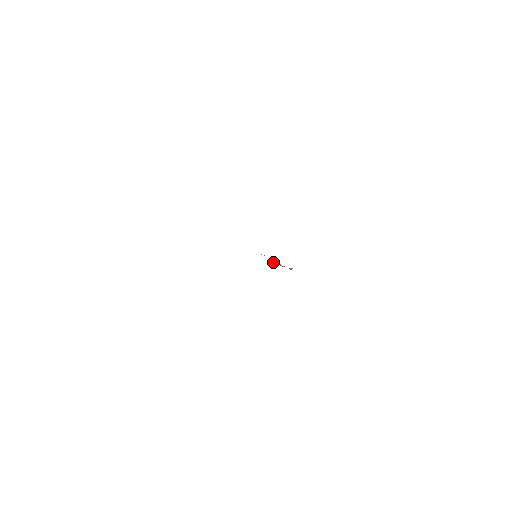
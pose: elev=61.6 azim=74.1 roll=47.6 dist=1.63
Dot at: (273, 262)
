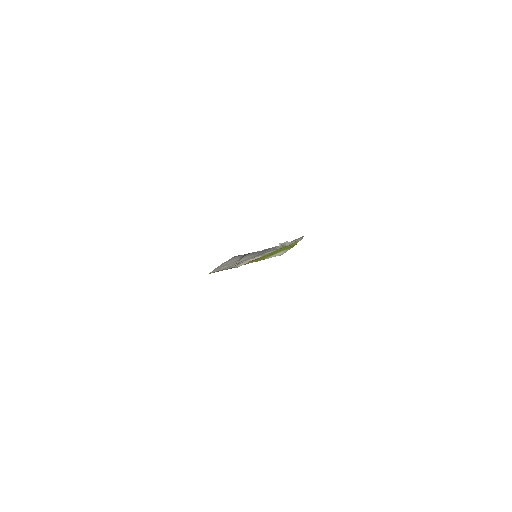
Dot at: (278, 247)
